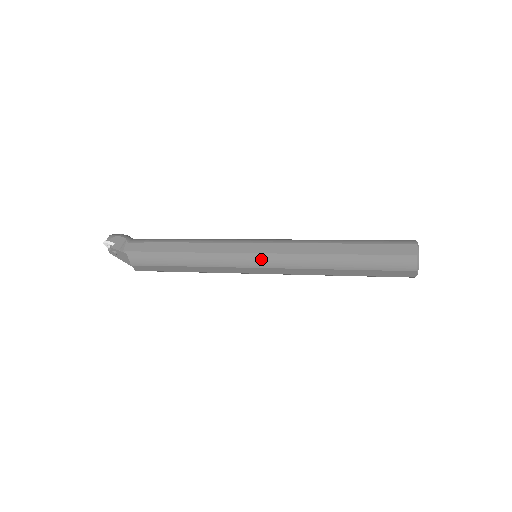
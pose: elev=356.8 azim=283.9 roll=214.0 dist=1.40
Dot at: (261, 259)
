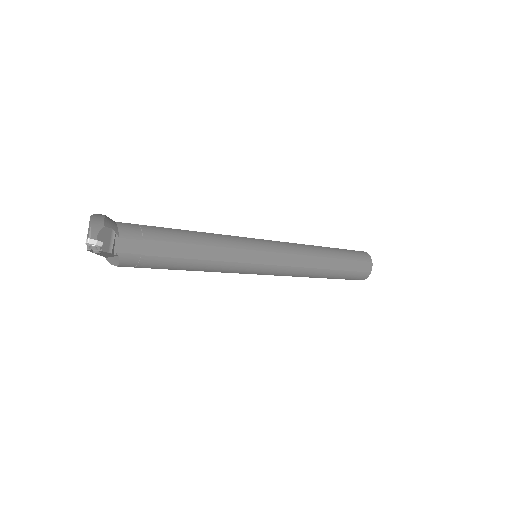
Dot at: (271, 270)
